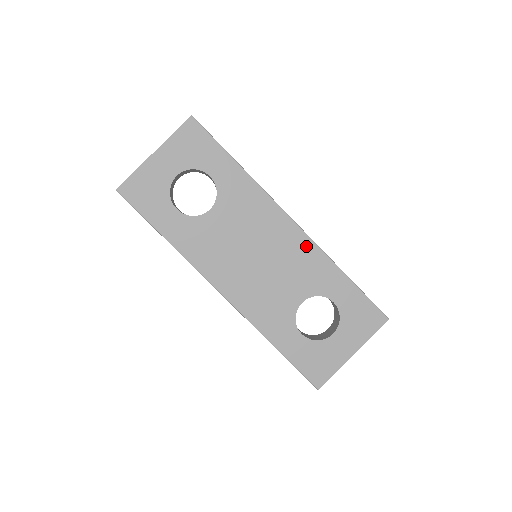
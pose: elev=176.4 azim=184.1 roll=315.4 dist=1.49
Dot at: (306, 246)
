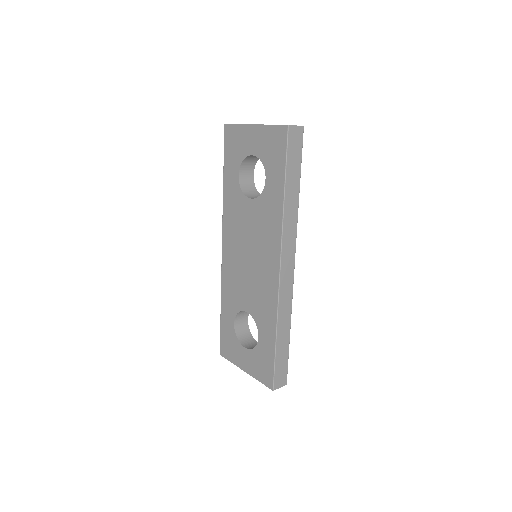
Dot at: (273, 291)
